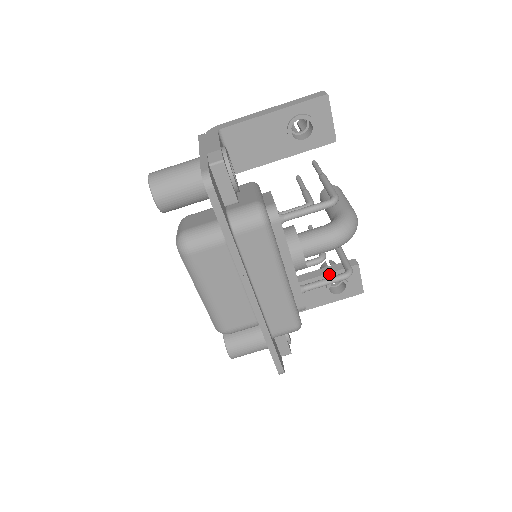
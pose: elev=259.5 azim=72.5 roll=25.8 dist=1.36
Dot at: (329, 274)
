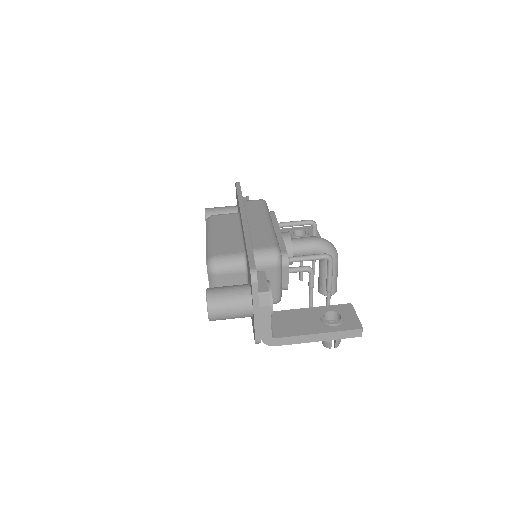
Dot at: (323, 307)
